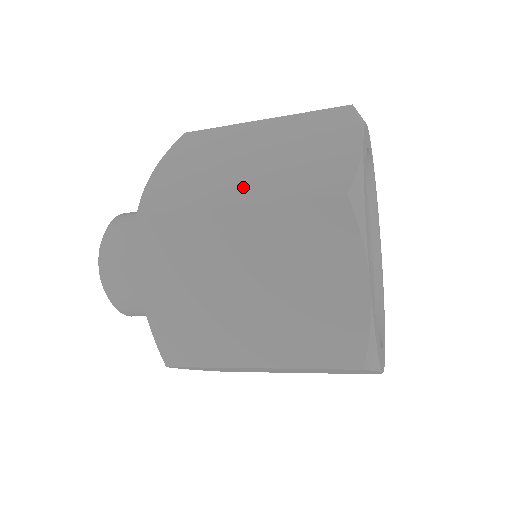
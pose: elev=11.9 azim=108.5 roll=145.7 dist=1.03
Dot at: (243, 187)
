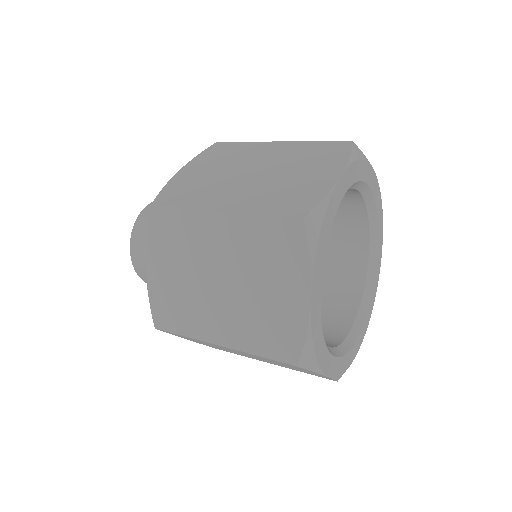
Dot at: (222, 325)
